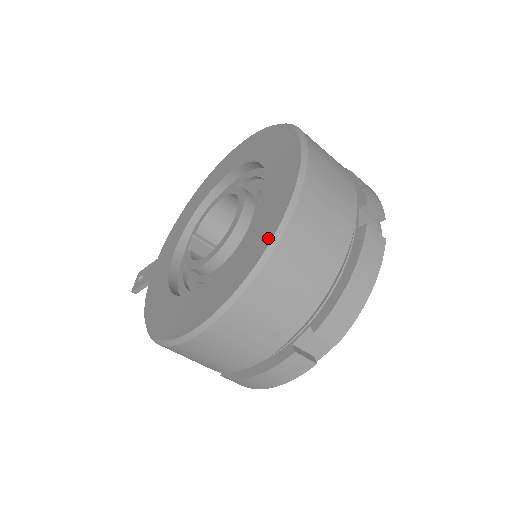
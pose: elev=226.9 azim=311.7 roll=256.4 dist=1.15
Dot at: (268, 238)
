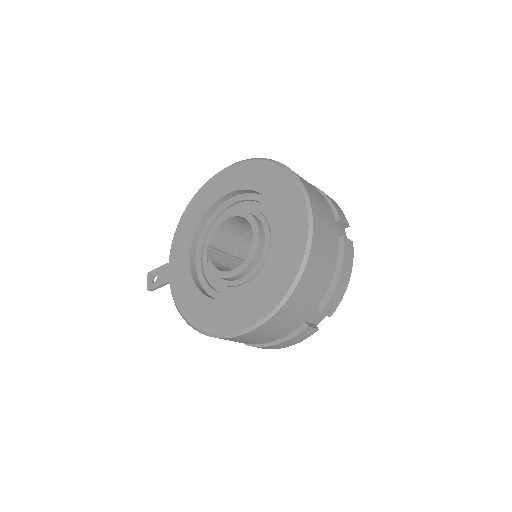
Dot at: (297, 264)
